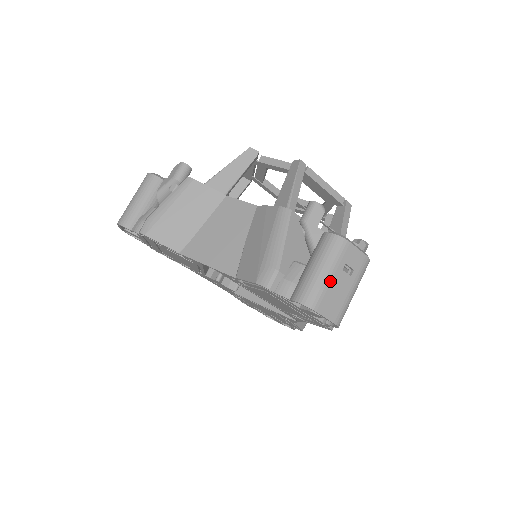
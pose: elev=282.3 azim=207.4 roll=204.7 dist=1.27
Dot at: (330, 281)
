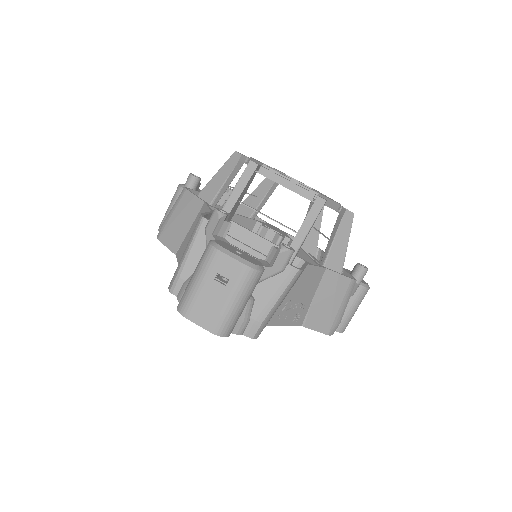
Dot at: (200, 290)
